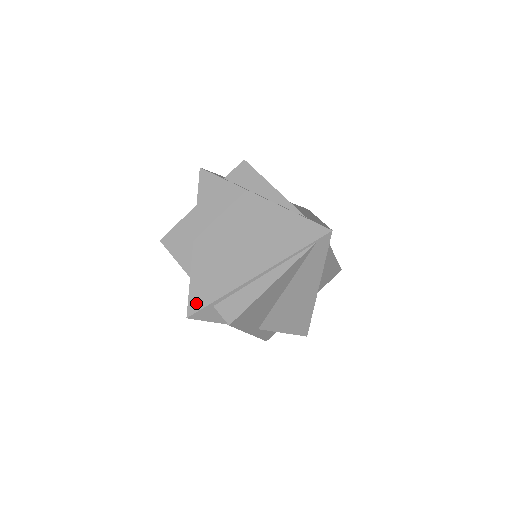
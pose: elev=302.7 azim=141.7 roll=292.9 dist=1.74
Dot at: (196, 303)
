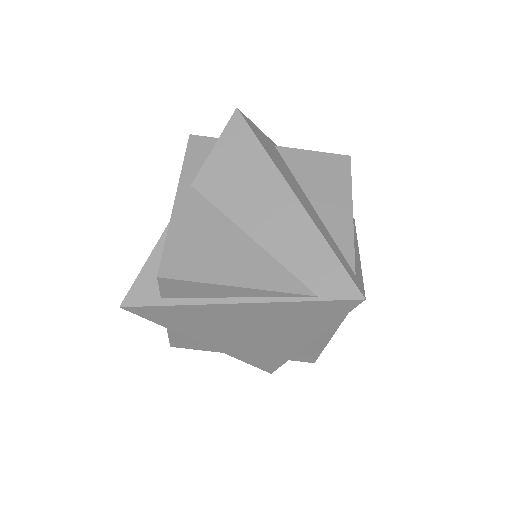
Dot at: (268, 368)
